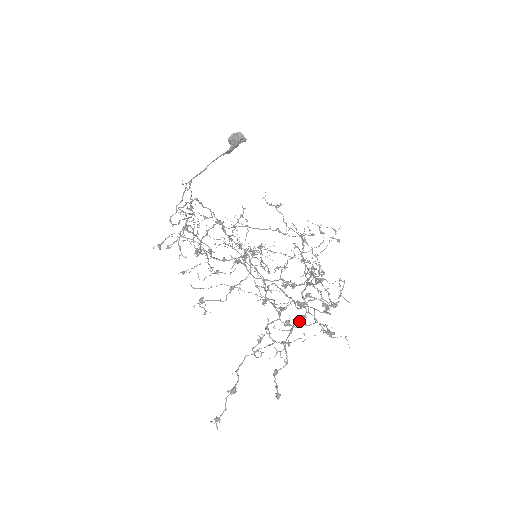
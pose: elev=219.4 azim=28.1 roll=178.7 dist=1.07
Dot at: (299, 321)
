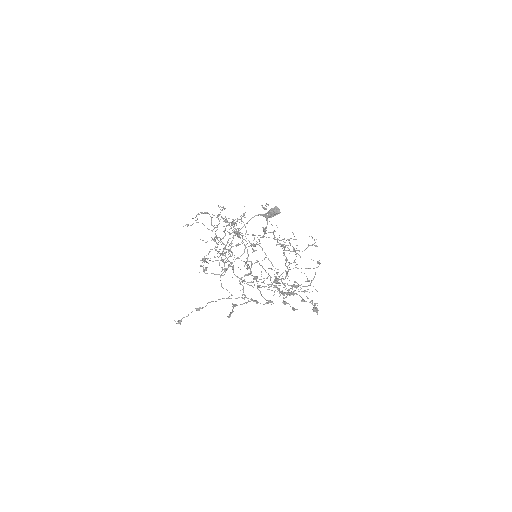
Dot at: (249, 246)
